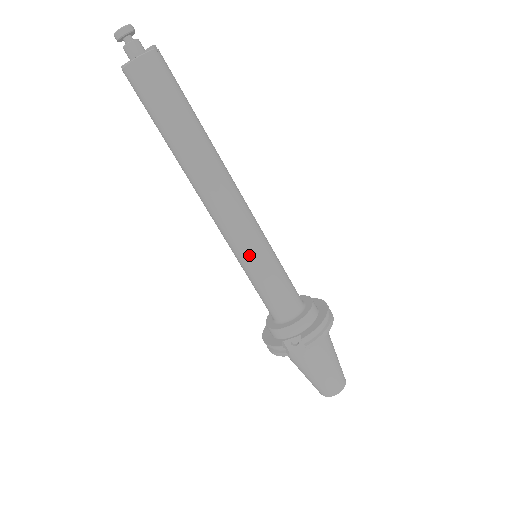
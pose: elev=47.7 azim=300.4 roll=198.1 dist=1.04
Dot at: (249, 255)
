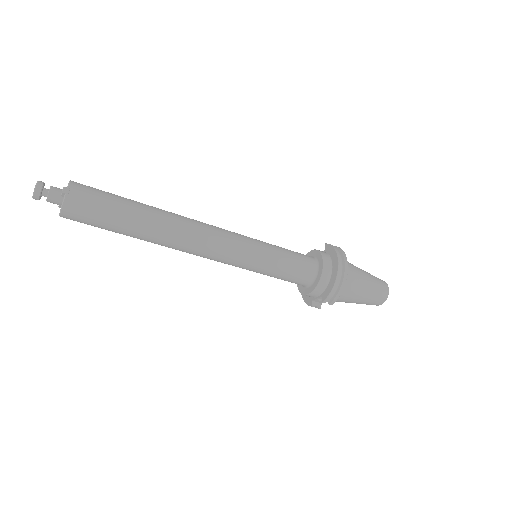
Dot at: (247, 268)
